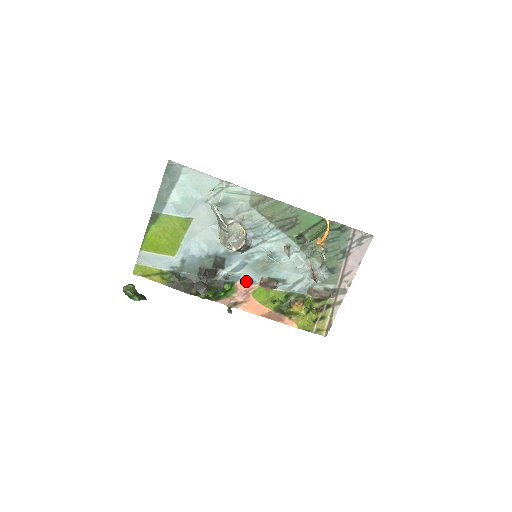
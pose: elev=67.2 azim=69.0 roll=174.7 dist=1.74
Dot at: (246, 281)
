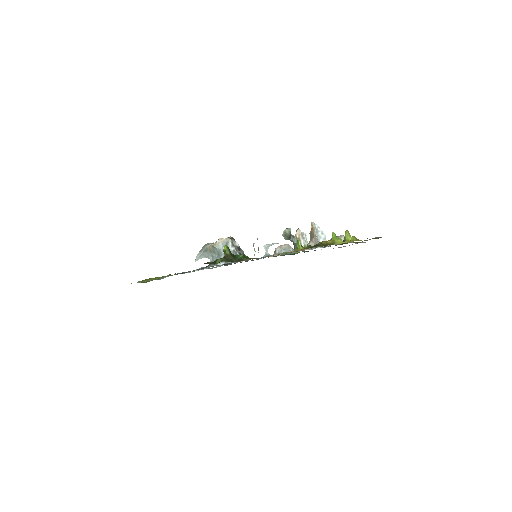
Dot at: occluded
